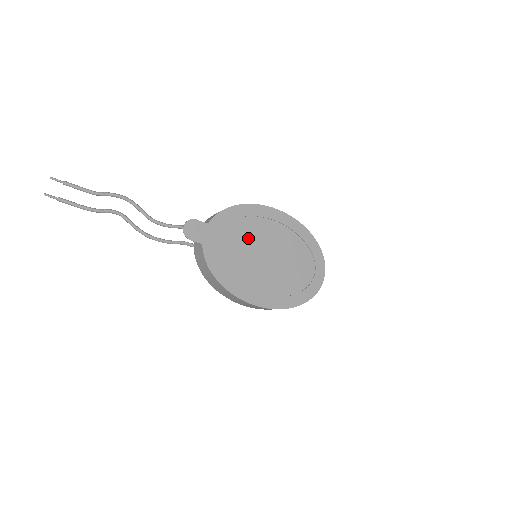
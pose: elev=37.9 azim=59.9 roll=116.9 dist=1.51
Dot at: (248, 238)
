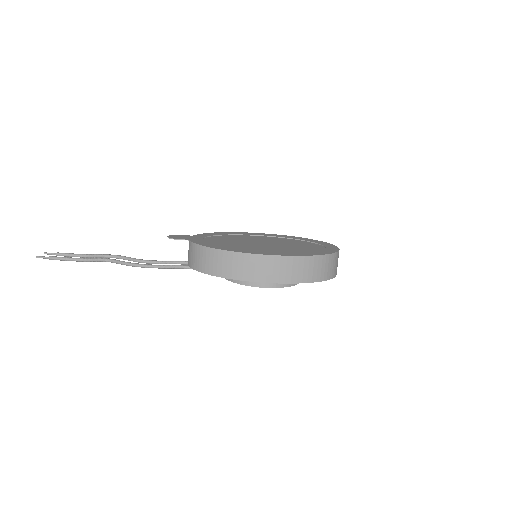
Dot at: (238, 240)
